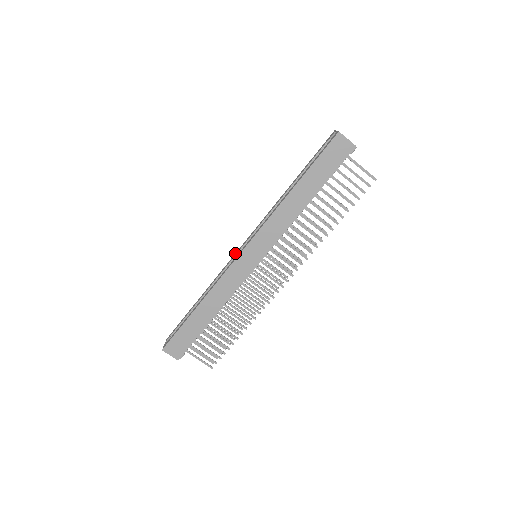
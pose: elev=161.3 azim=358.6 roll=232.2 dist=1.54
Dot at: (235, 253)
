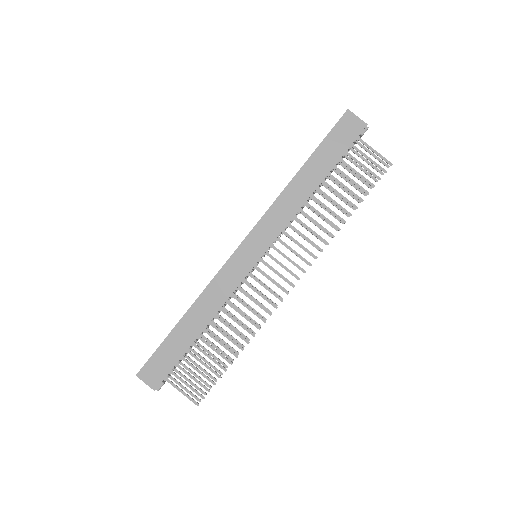
Dot at: occluded
